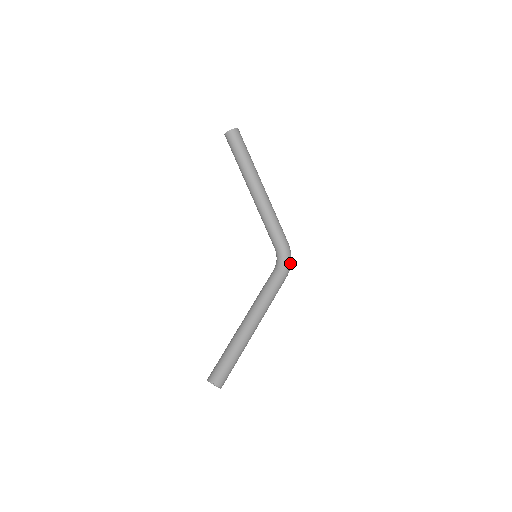
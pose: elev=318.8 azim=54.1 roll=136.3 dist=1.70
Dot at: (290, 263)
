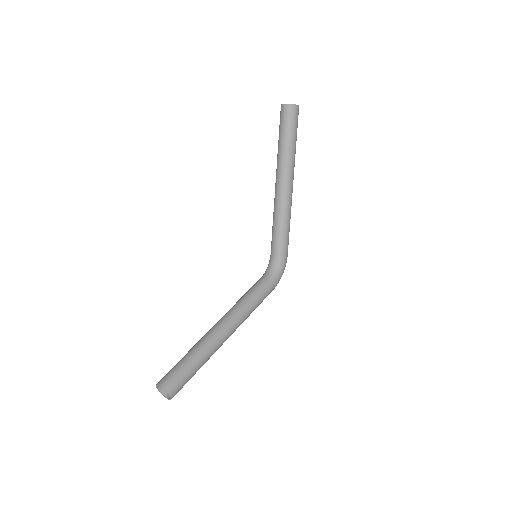
Dot at: occluded
